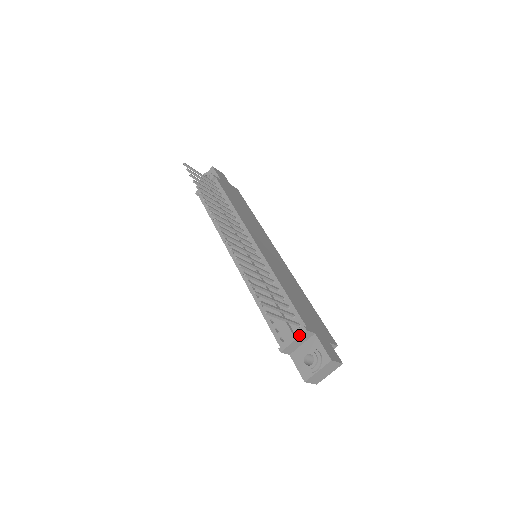
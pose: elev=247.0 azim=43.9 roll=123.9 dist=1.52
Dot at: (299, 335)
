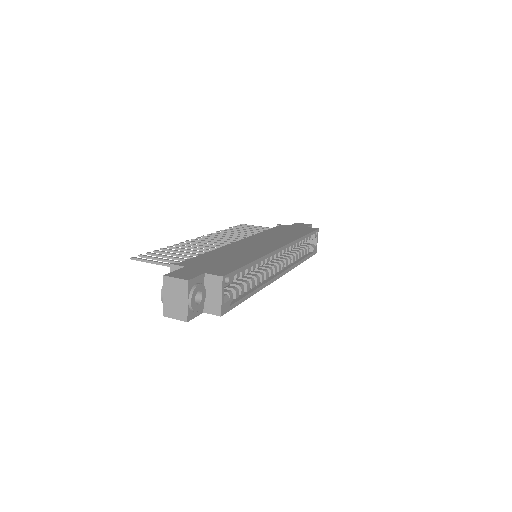
Dot at: occluded
